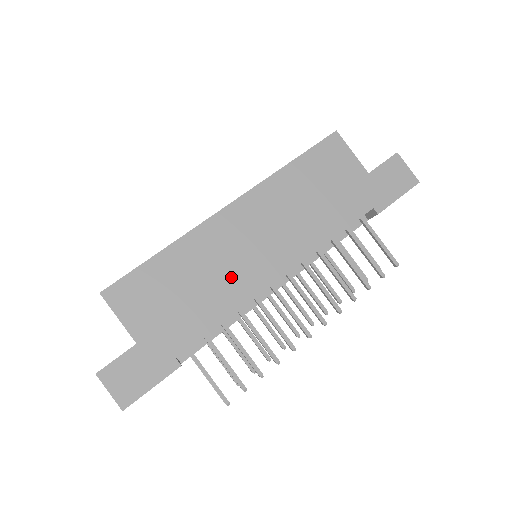
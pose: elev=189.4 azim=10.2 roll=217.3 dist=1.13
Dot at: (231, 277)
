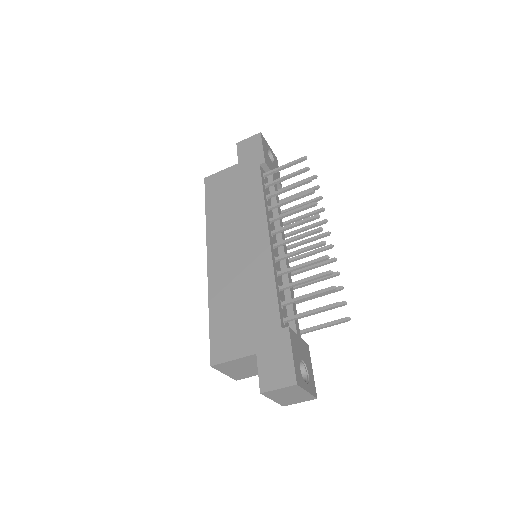
Dot at: (250, 270)
